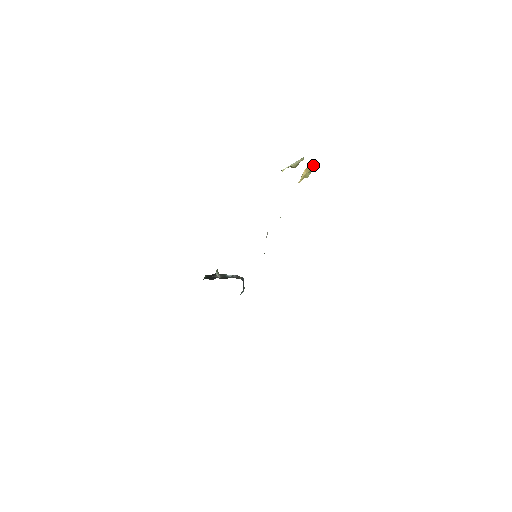
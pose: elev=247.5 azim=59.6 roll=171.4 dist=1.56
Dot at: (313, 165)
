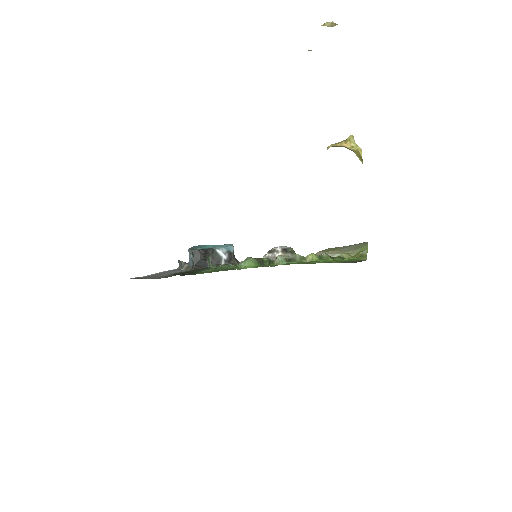
Dot at: (359, 156)
